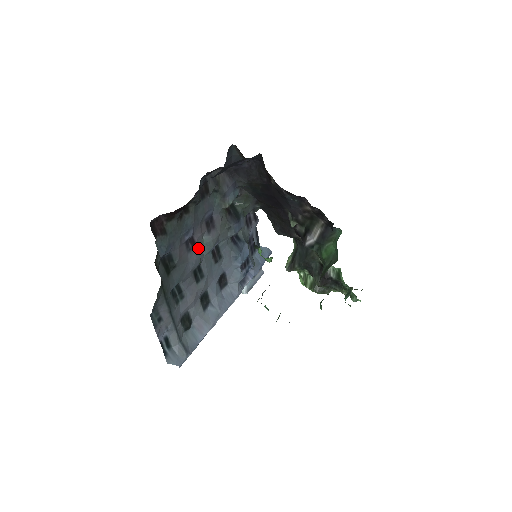
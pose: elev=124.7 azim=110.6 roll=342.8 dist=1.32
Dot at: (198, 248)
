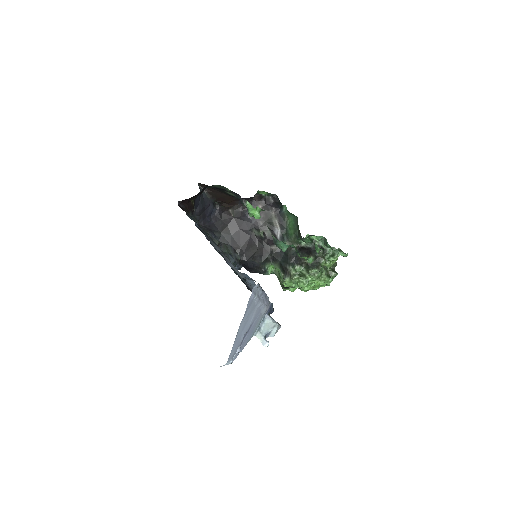
Dot at: occluded
